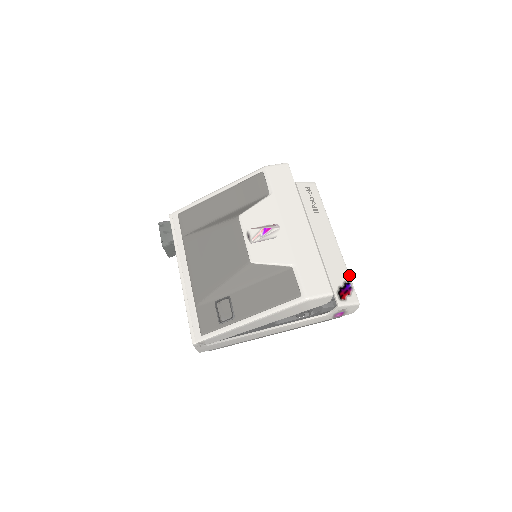
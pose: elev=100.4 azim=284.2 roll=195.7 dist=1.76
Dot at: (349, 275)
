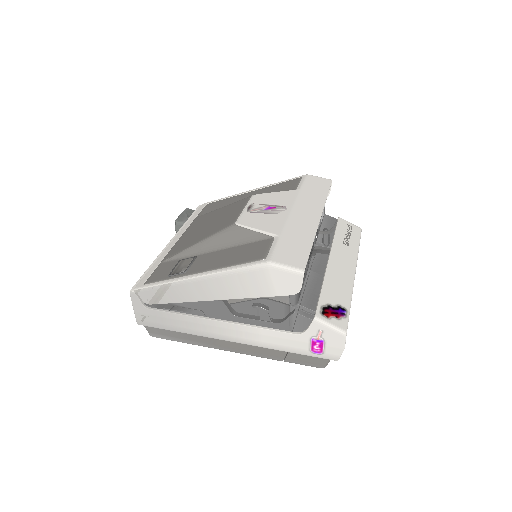
Dot at: (350, 304)
